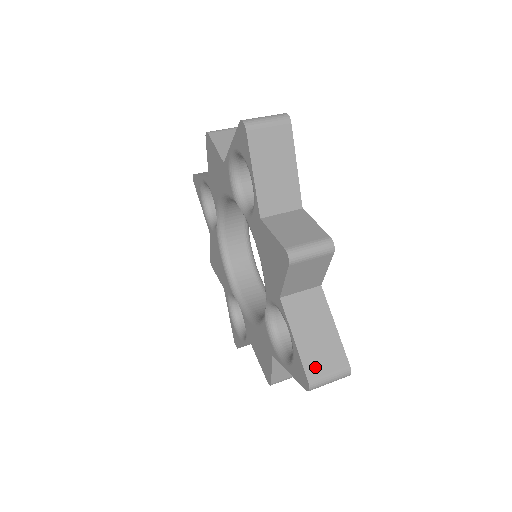
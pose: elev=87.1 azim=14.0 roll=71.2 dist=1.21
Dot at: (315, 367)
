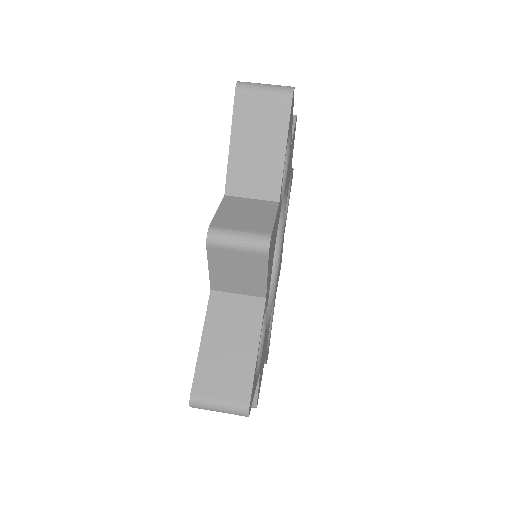
Dot at: (207, 383)
